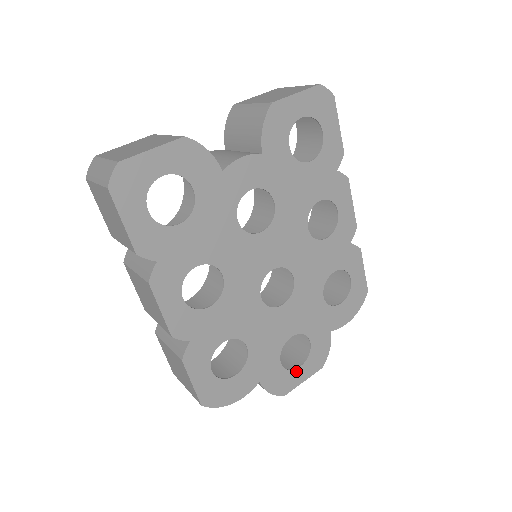
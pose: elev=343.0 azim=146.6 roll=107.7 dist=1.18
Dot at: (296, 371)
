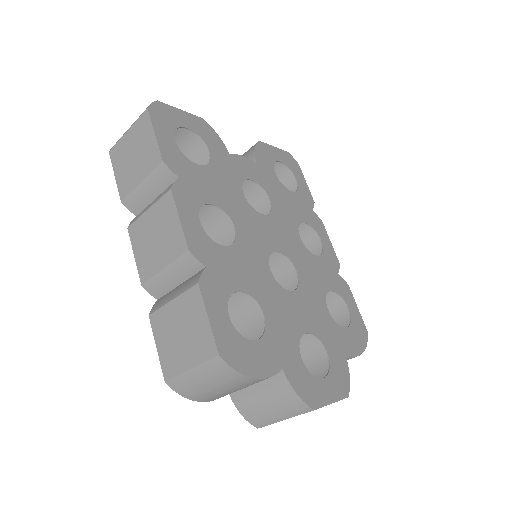
Dot at: (320, 382)
